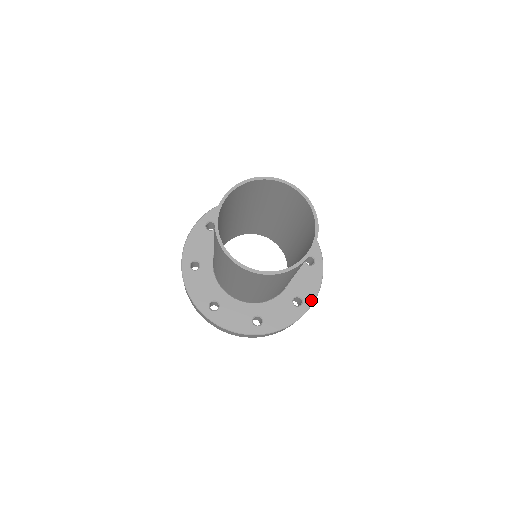
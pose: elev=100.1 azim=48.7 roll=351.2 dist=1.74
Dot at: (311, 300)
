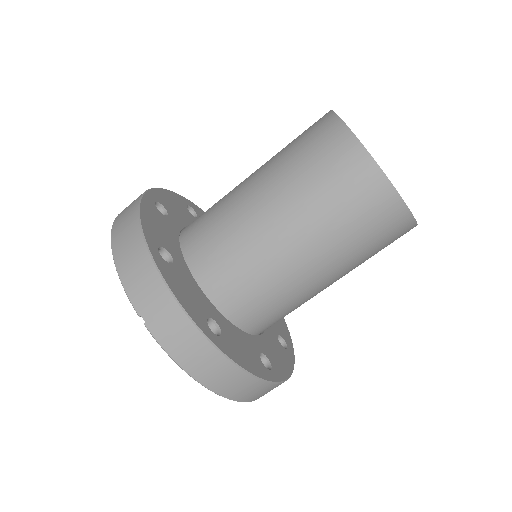
Dot at: (226, 350)
